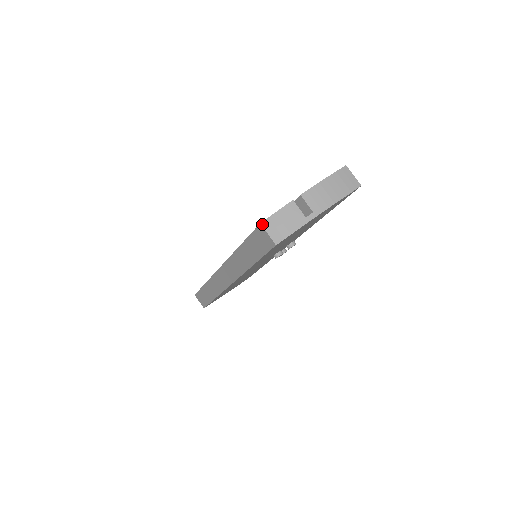
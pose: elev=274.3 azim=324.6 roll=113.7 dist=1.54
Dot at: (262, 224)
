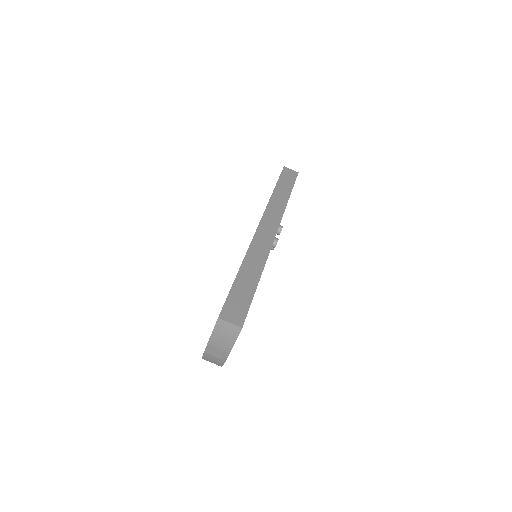
Dot at: occluded
